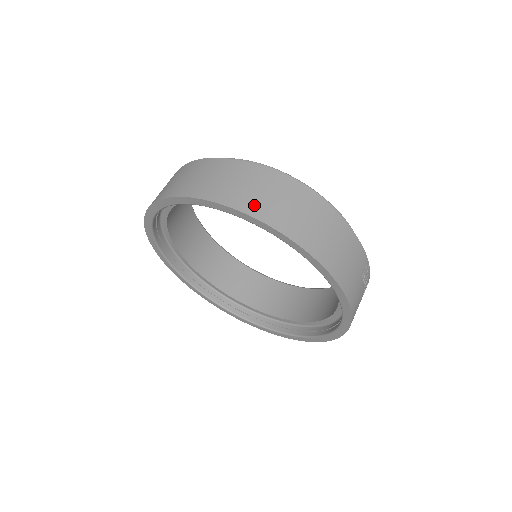
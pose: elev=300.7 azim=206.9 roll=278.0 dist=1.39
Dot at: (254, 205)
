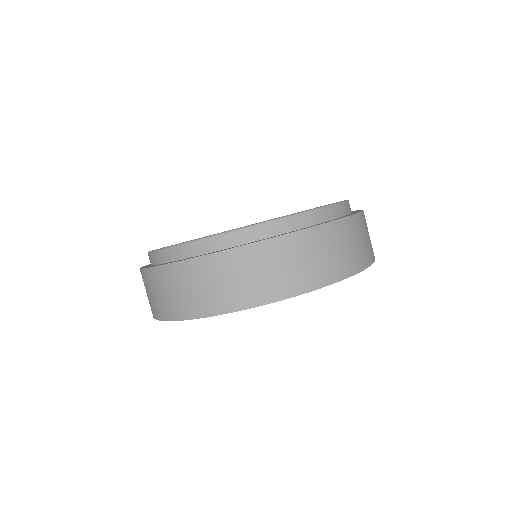
Dot at: (351, 263)
